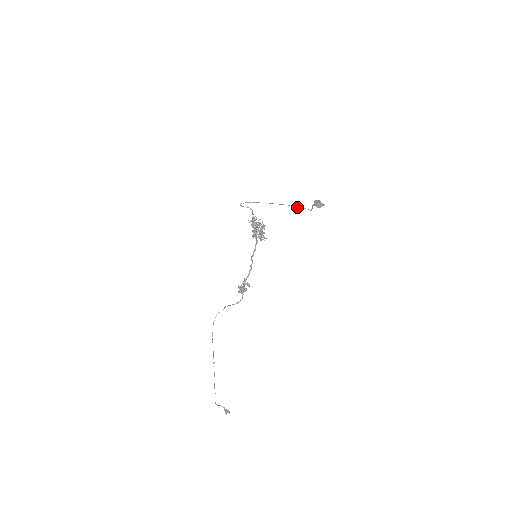
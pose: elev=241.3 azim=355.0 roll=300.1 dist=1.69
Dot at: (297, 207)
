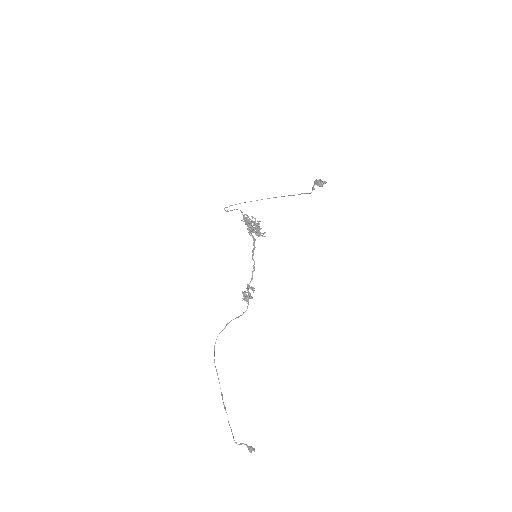
Dot at: (293, 195)
